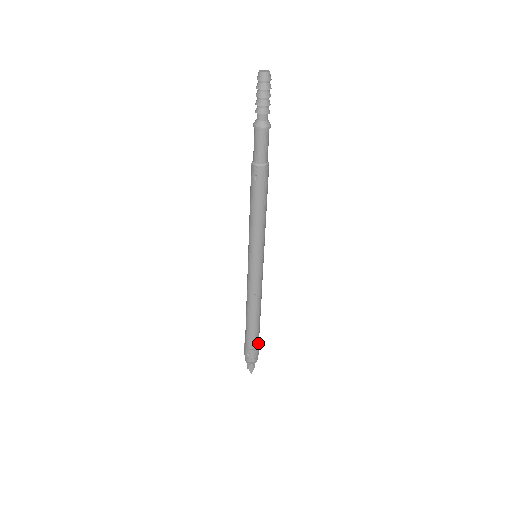
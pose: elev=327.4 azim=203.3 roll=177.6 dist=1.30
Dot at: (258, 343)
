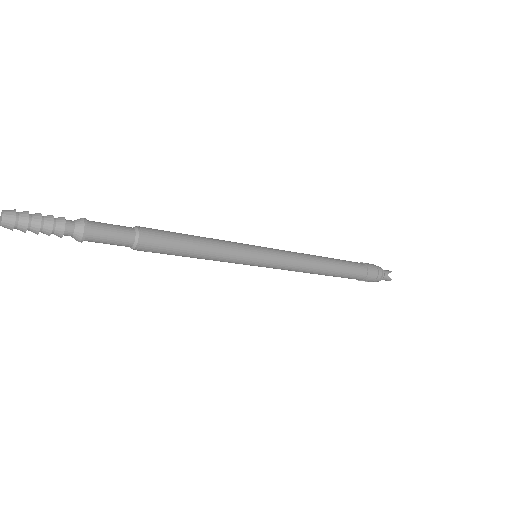
Dot at: (363, 270)
